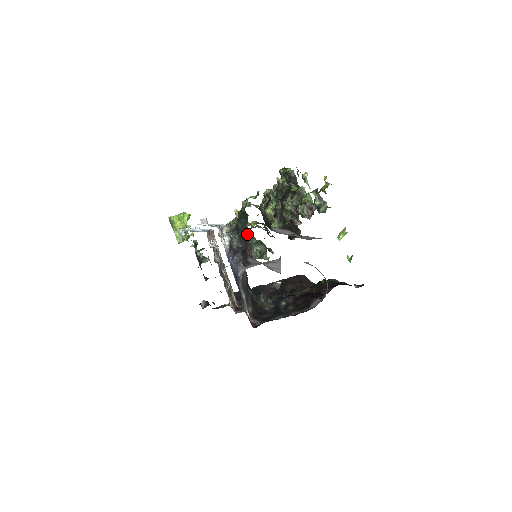
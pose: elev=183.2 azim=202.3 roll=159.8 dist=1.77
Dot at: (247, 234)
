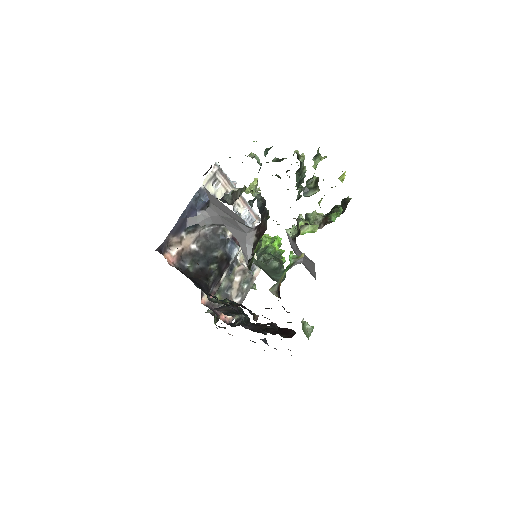
Dot at: (278, 250)
